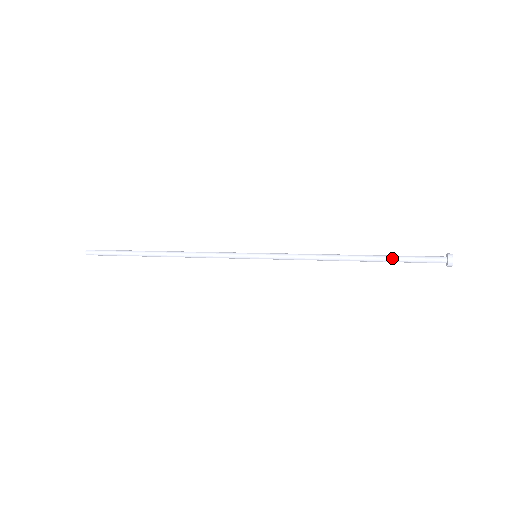
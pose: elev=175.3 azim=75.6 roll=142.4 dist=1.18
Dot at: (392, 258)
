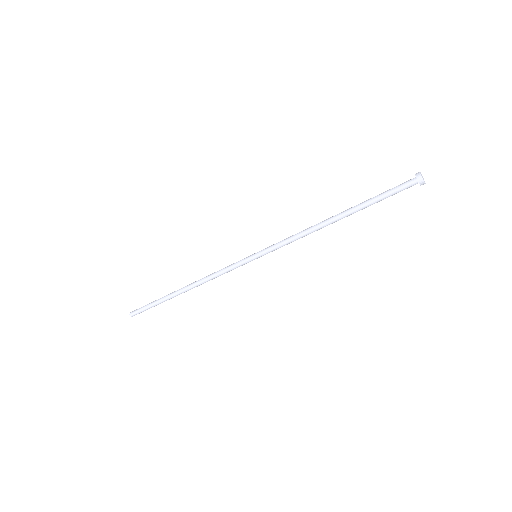
Dot at: (367, 201)
